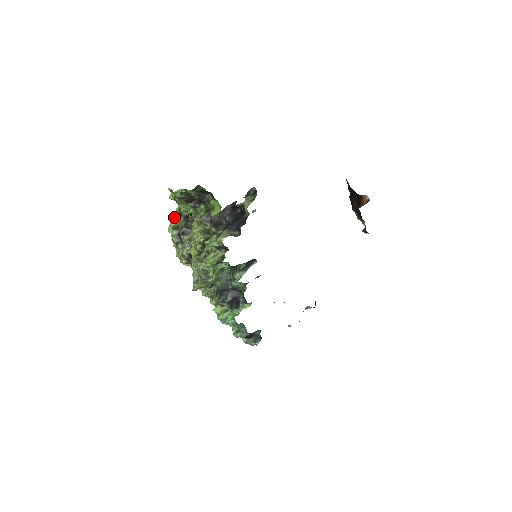
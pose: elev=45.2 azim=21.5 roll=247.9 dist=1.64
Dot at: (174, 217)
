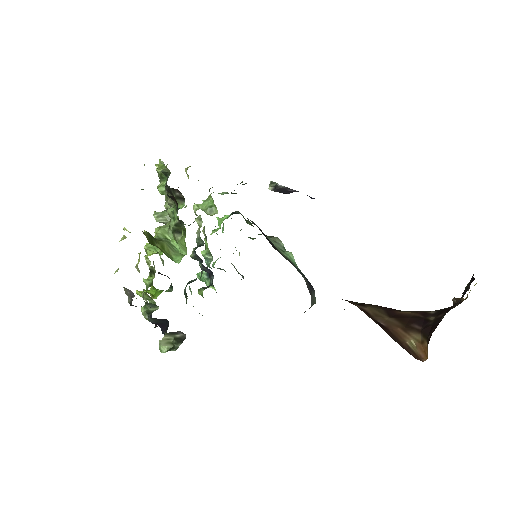
Dot at: occluded
